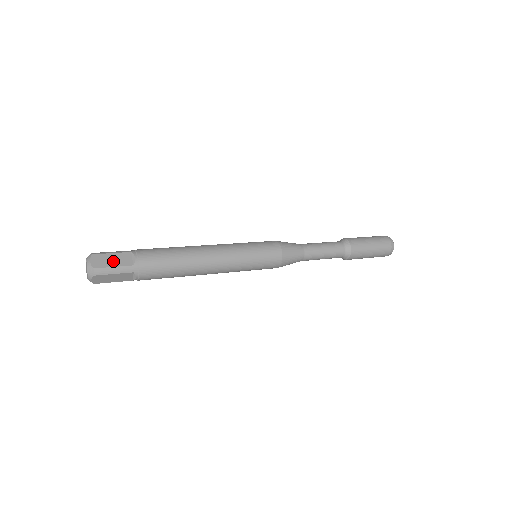
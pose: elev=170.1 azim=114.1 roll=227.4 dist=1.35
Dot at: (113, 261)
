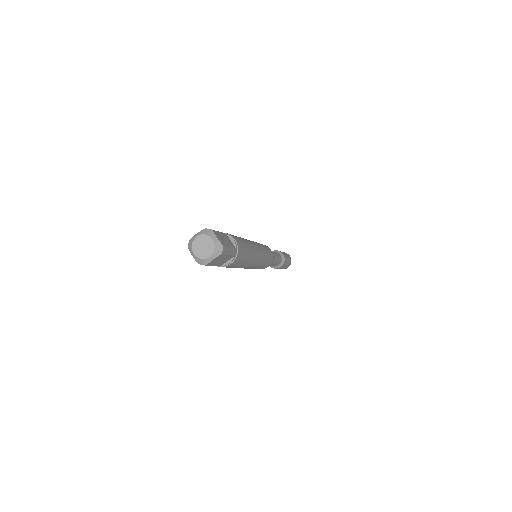
Dot at: (226, 241)
